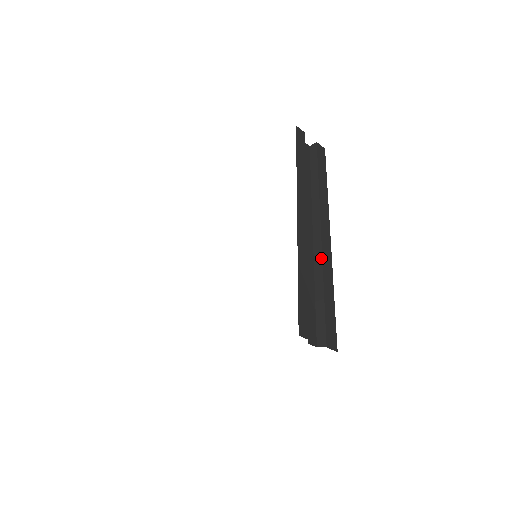
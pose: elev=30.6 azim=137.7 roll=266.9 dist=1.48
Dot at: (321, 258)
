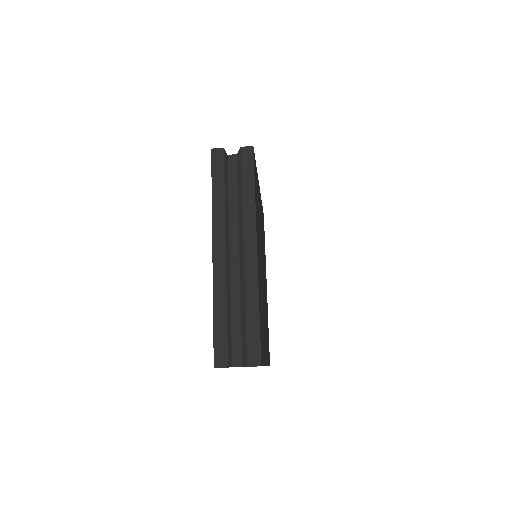
Dot at: (244, 281)
